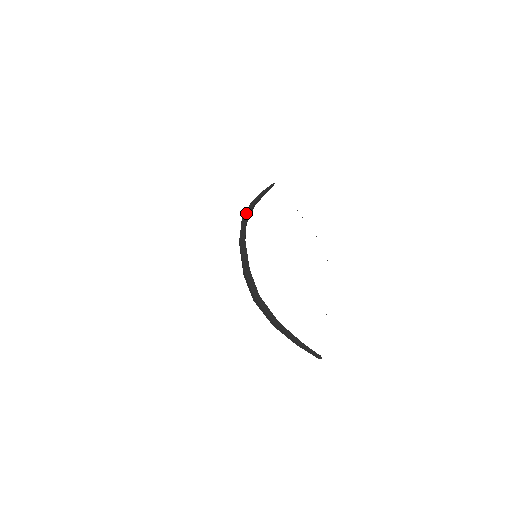
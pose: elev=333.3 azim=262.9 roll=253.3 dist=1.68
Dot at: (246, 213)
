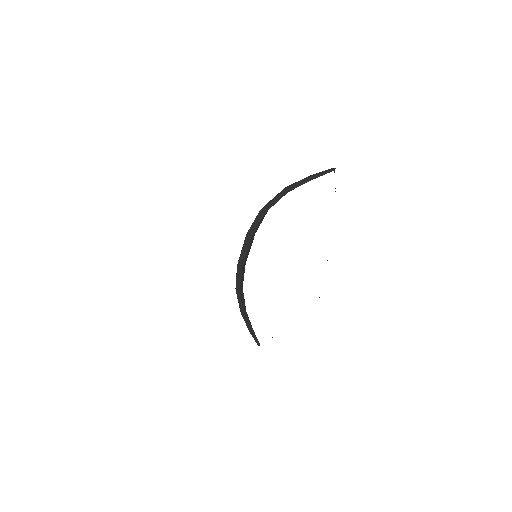
Dot at: (268, 204)
